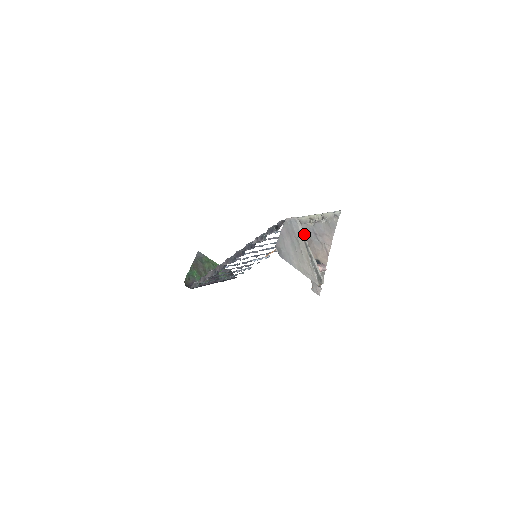
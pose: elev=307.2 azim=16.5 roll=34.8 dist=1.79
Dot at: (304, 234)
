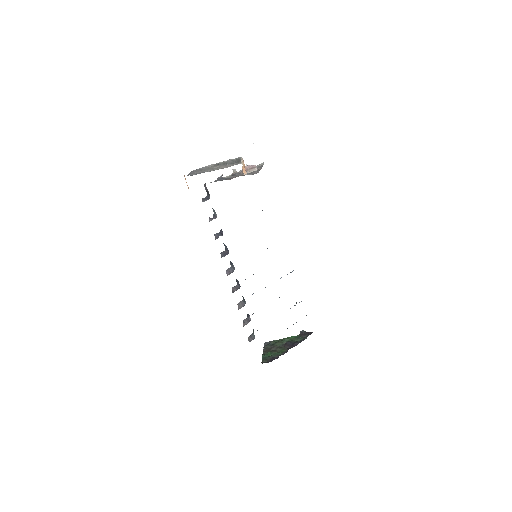
Dot at: (212, 164)
